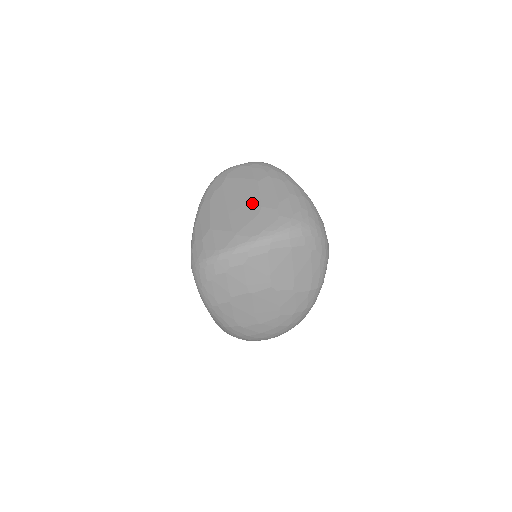
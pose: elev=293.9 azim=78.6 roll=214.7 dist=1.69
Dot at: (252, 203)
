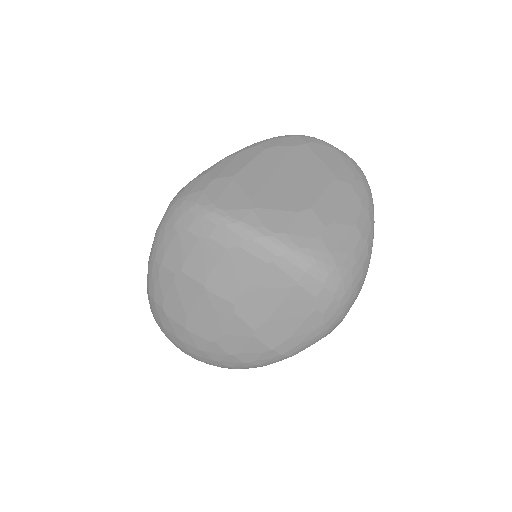
Dot at: (305, 194)
